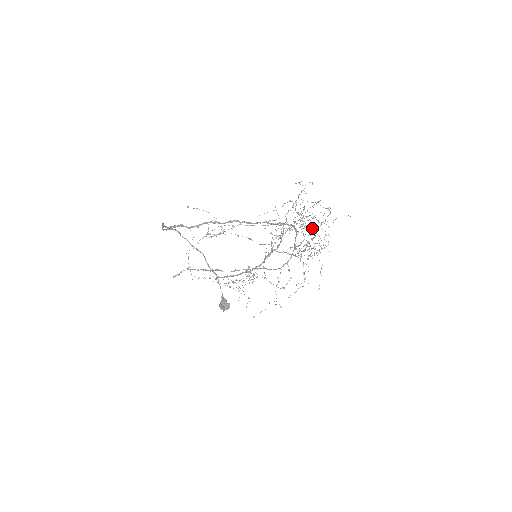
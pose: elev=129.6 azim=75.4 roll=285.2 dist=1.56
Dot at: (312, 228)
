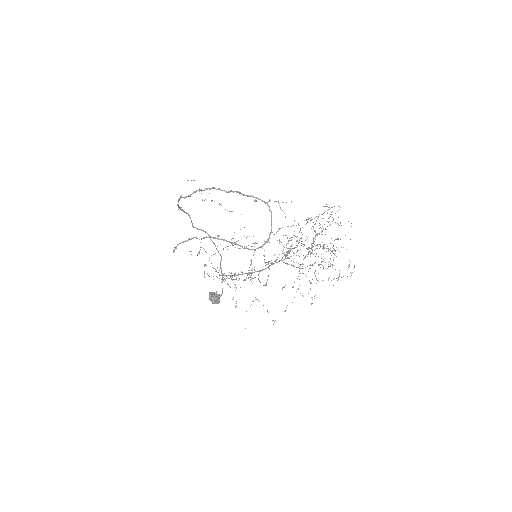
Dot at: (328, 248)
